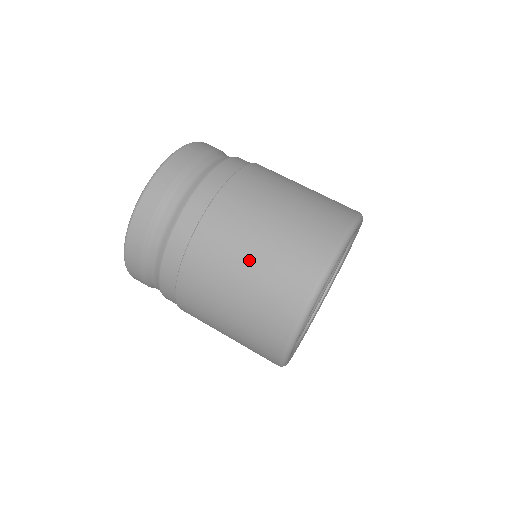
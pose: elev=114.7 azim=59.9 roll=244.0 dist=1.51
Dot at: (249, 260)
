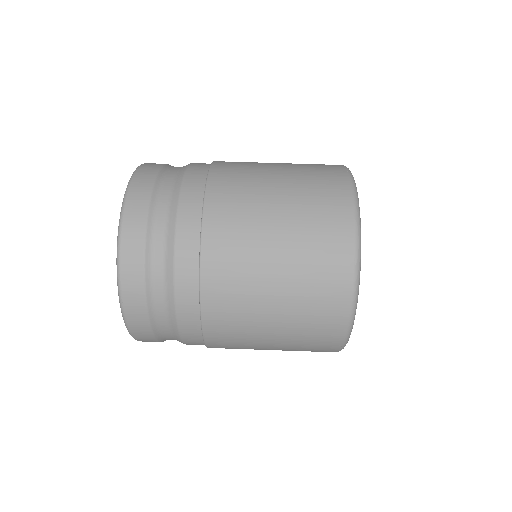
Dot at: (274, 266)
